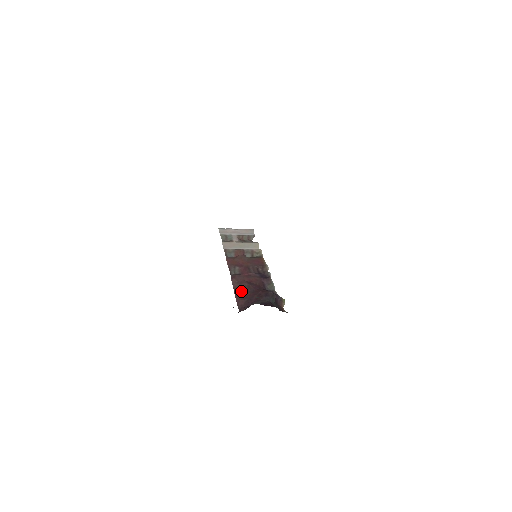
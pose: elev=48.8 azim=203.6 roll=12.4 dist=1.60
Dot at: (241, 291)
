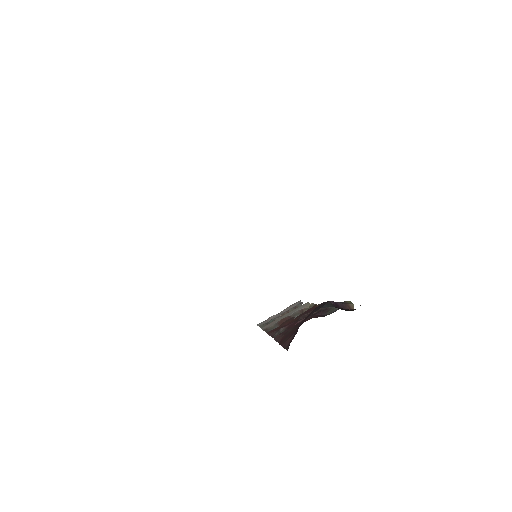
Dot at: (287, 335)
